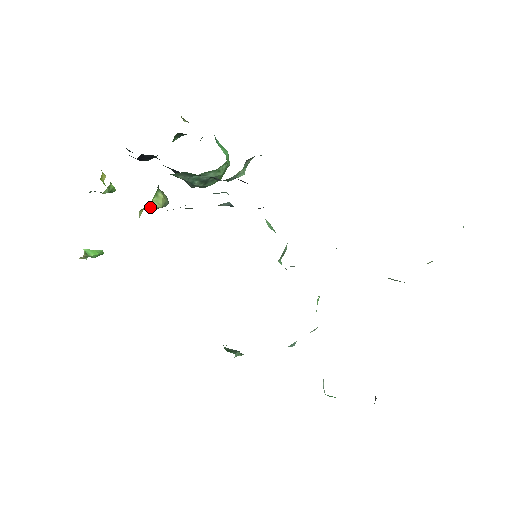
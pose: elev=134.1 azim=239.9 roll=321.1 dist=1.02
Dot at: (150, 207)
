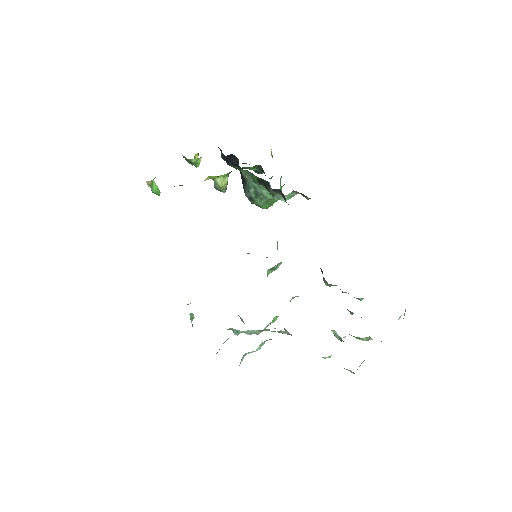
Dot at: (215, 181)
